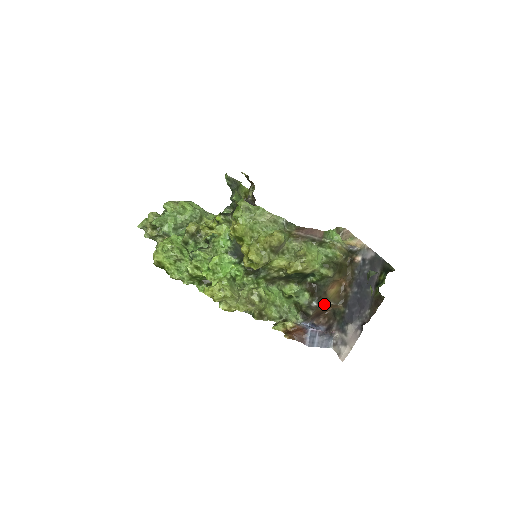
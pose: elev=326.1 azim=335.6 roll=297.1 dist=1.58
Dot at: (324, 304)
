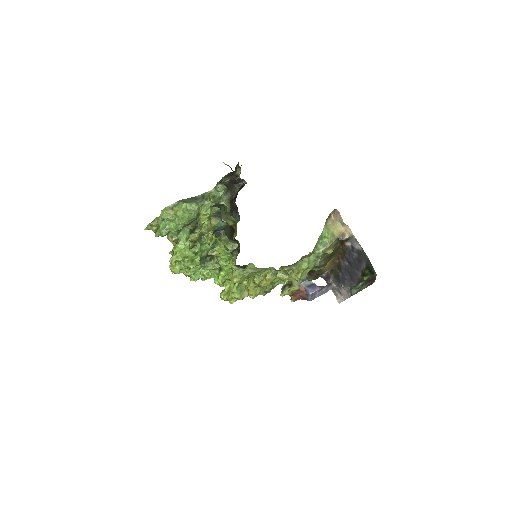
Dot at: (320, 275)
